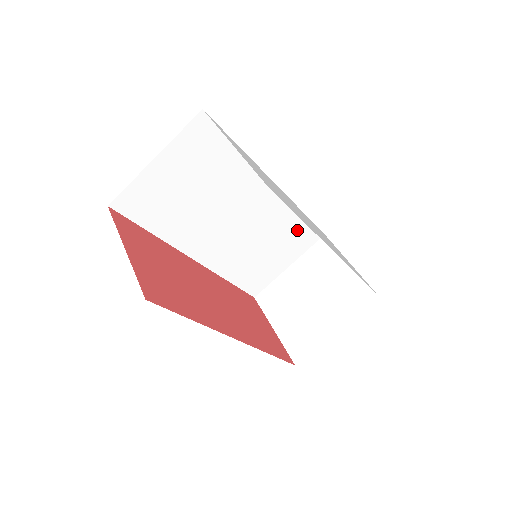
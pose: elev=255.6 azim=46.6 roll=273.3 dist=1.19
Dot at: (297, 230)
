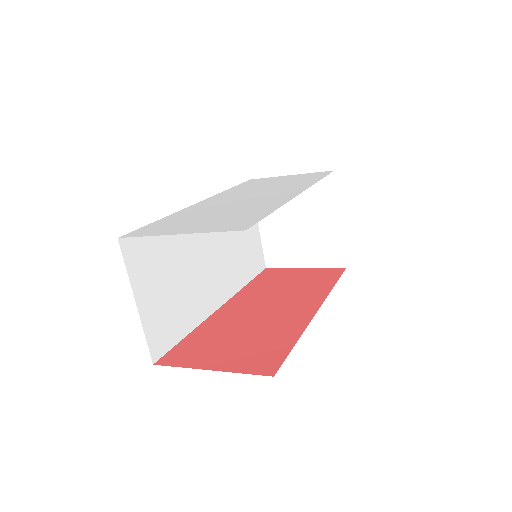
Dot at: occluded
